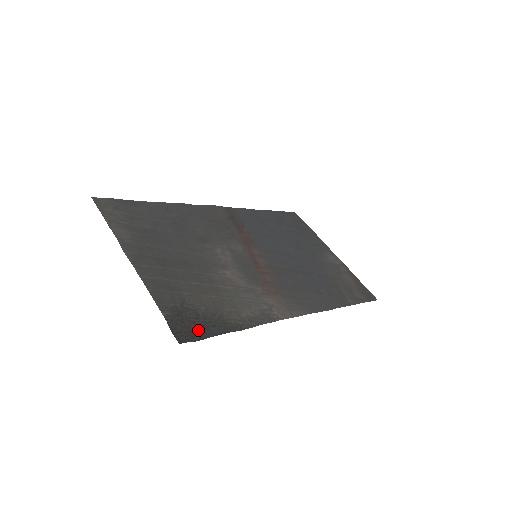
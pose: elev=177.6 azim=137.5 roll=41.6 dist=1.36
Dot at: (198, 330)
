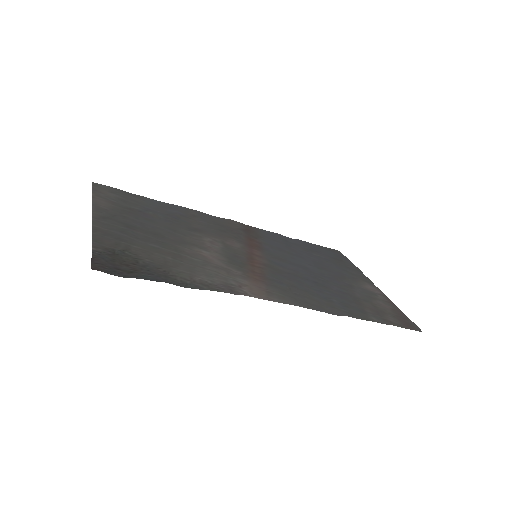
Dot at: (127, 270)
